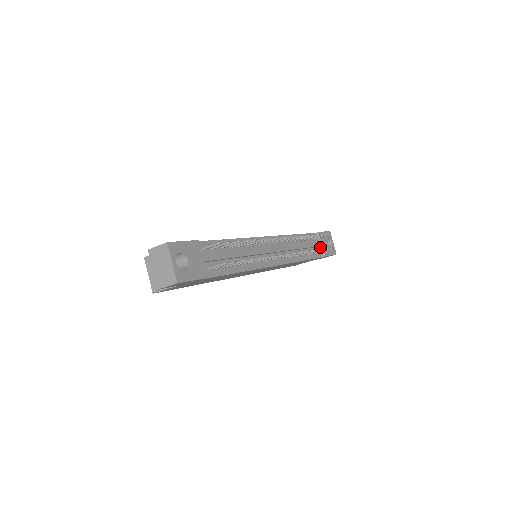
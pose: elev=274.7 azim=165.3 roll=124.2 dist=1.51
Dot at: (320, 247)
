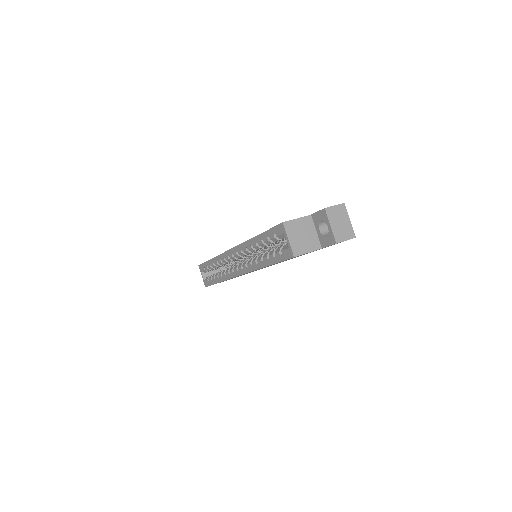
Dot at: occluded
